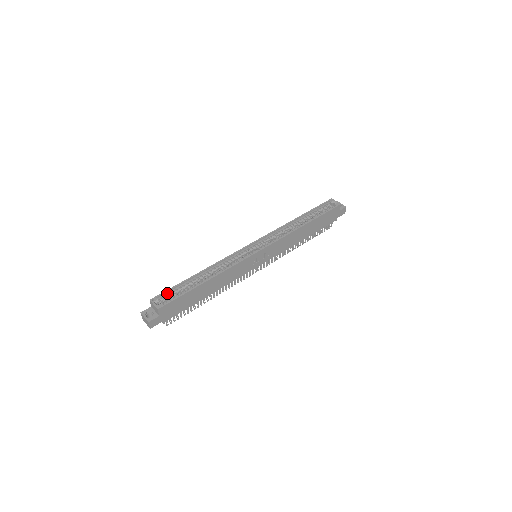
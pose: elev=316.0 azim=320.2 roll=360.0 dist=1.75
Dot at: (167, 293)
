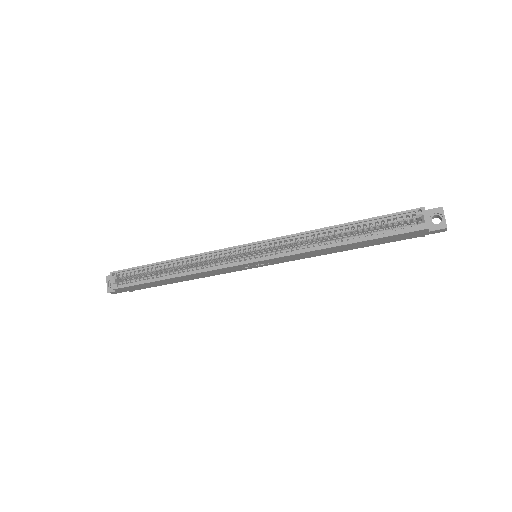
Dot at: (129, 271)
